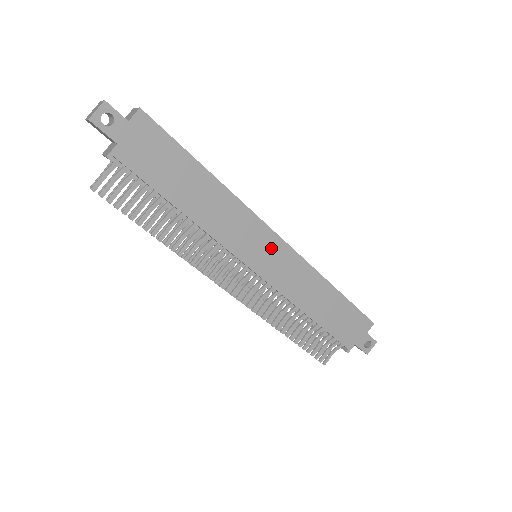
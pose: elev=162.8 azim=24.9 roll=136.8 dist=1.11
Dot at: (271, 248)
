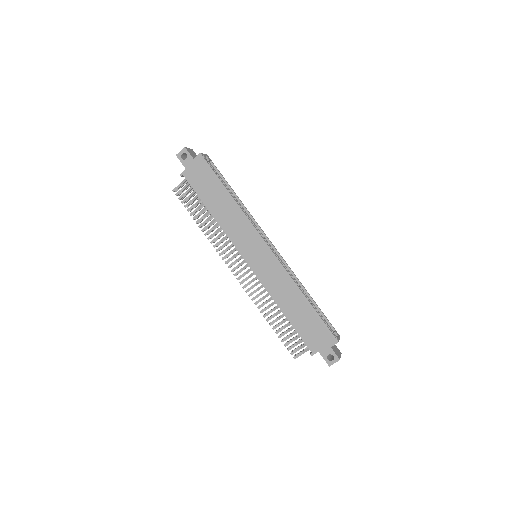
Dot at: (261, 251)
